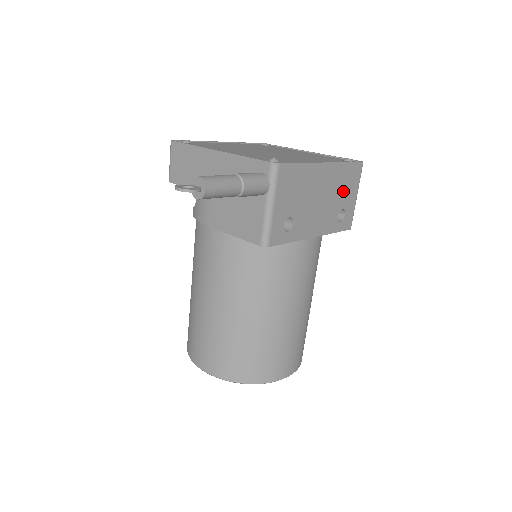
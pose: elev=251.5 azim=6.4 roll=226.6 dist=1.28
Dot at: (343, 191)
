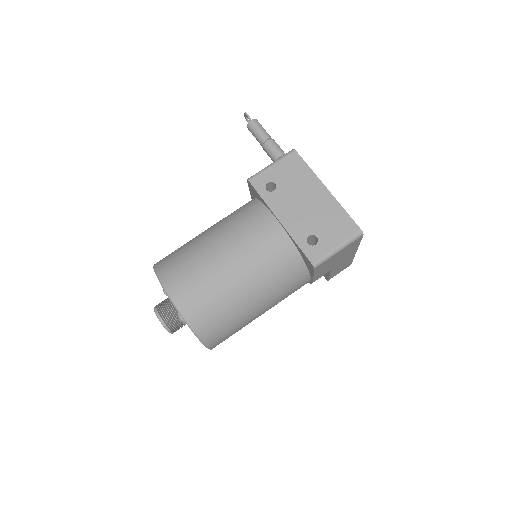
Dot at: (327, 225)
